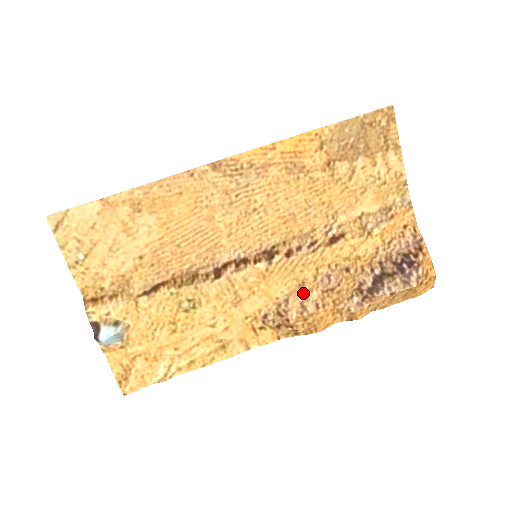
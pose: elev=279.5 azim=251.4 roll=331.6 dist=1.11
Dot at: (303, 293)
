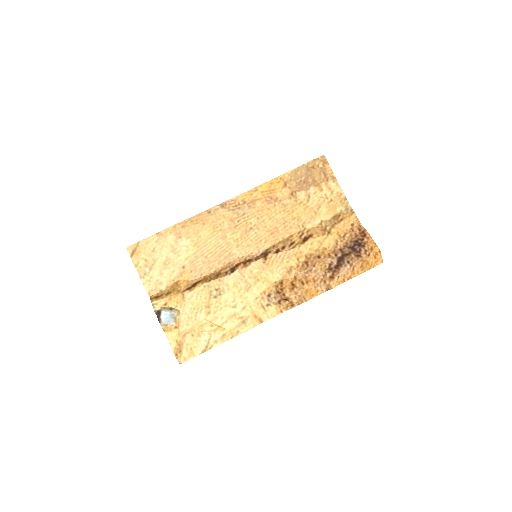
Dot at: (292, 277)
